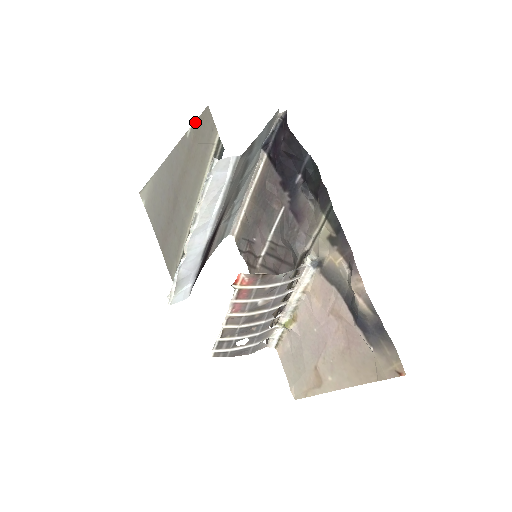
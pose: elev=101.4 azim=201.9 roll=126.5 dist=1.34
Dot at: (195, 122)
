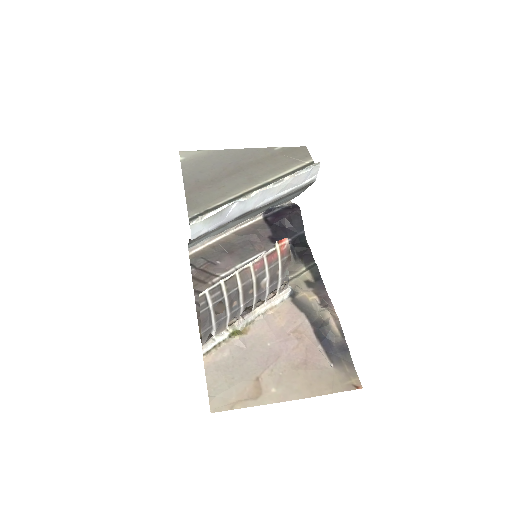
Dot at: (288, 147)
